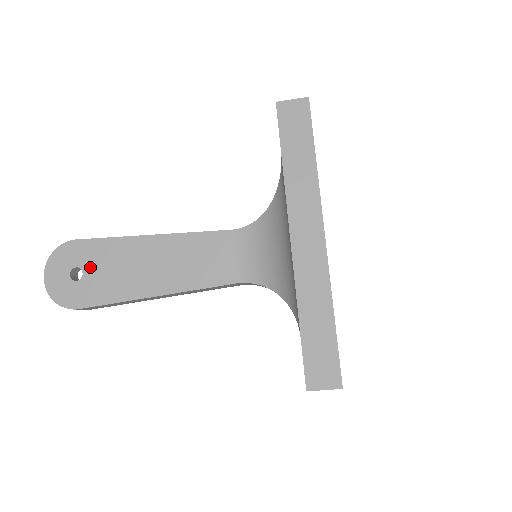
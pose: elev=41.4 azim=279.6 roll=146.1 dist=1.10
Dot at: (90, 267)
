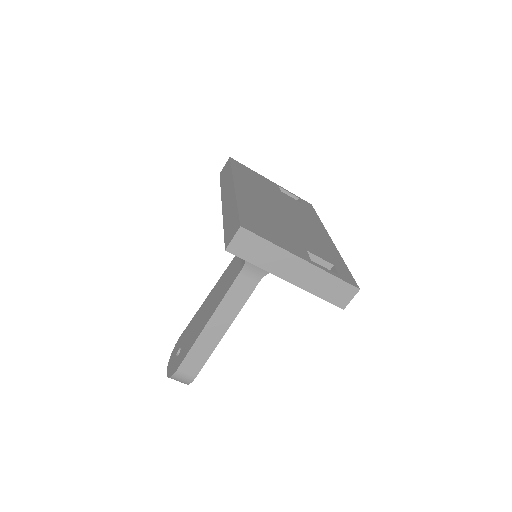
Dot at: (184, 342)
